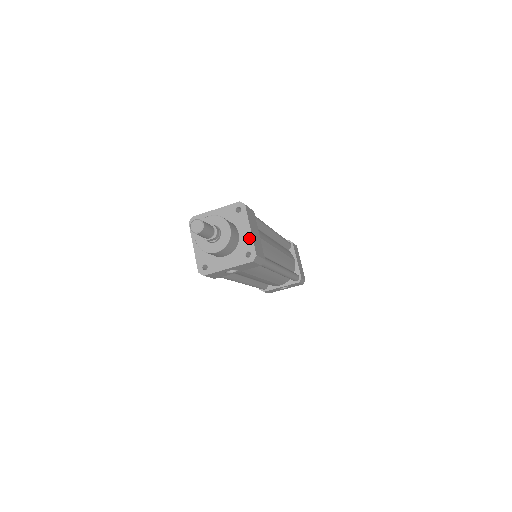
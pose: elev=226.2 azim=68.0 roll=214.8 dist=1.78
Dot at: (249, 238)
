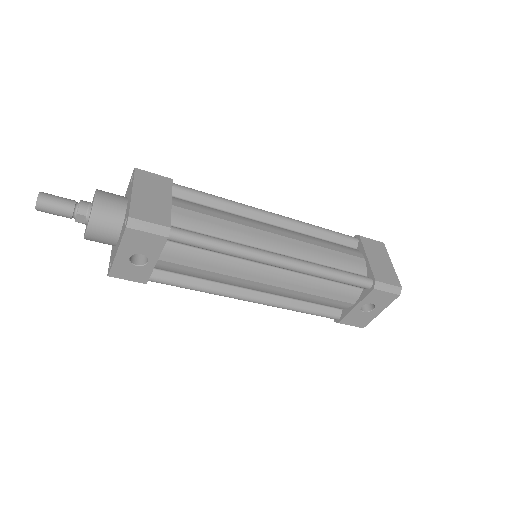
Dot at: (129, 202)
